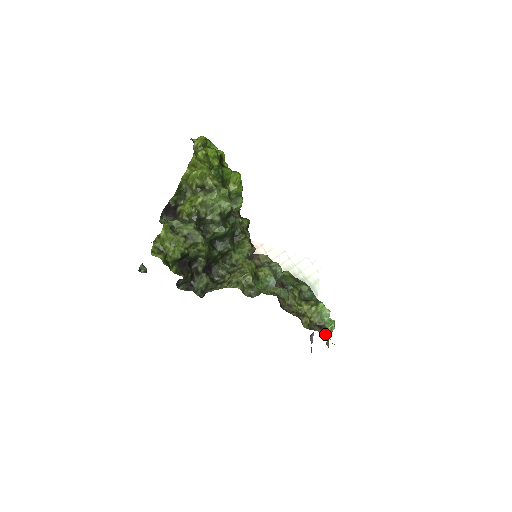
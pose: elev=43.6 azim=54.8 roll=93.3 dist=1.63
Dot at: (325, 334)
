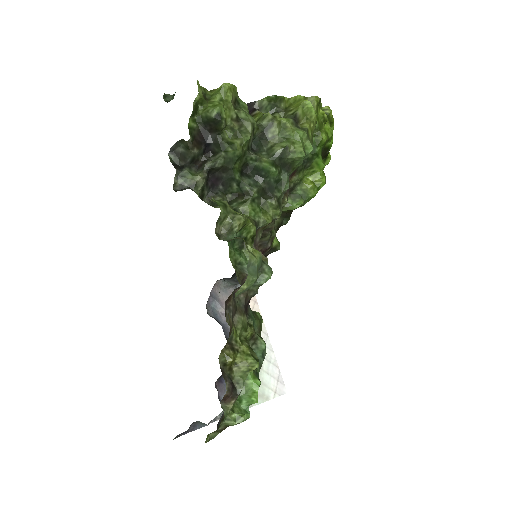
Dot at: (227, 406)
